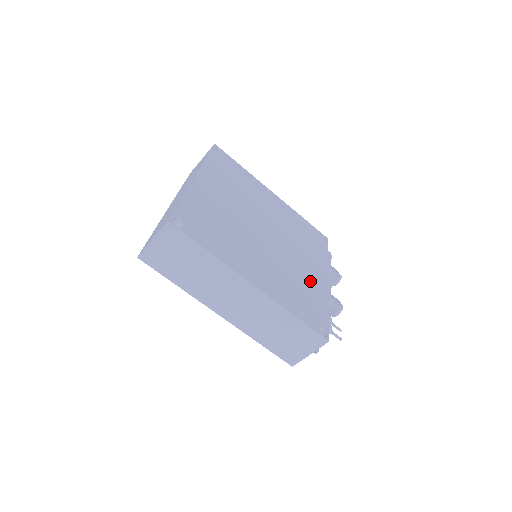
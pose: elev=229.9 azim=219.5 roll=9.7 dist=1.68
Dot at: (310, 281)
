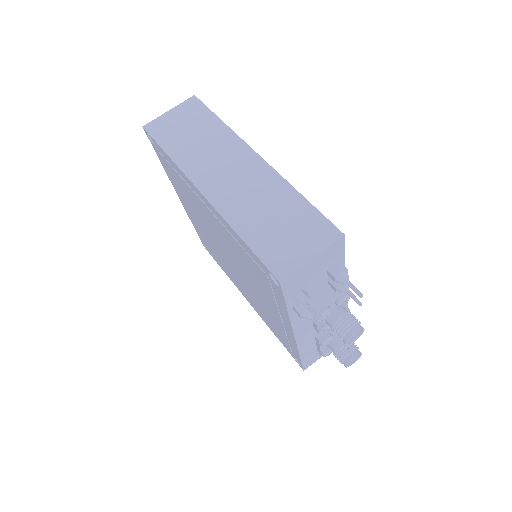
Dot at: occluded
